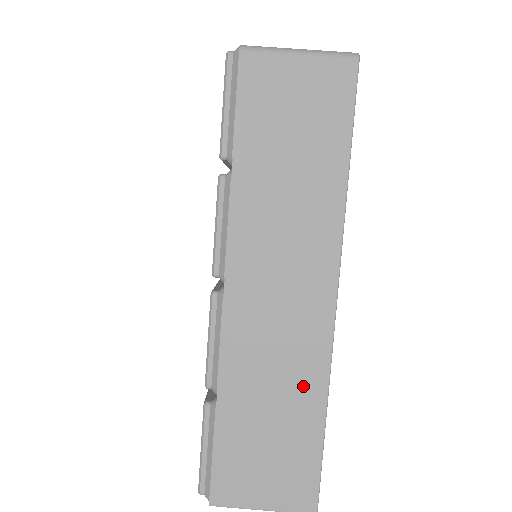
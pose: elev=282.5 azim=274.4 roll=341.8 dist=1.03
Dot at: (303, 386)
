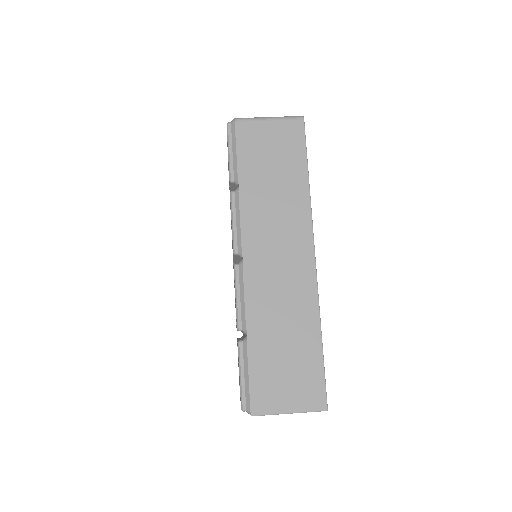
Dot at: (303, 317)
